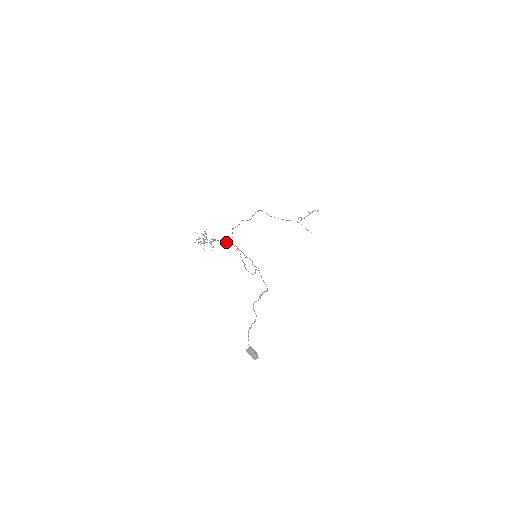
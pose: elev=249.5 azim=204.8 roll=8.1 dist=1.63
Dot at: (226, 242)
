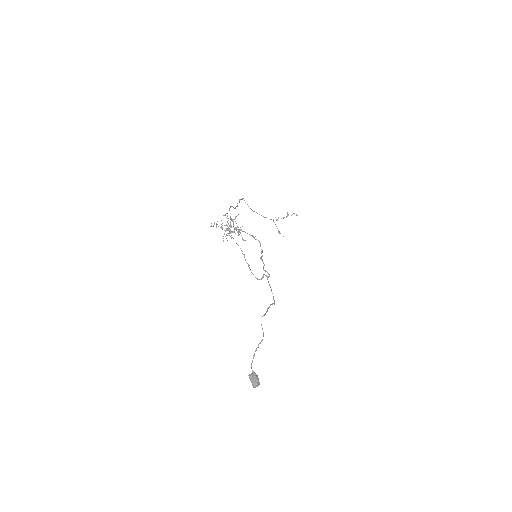
Dot at: (252, 236)
